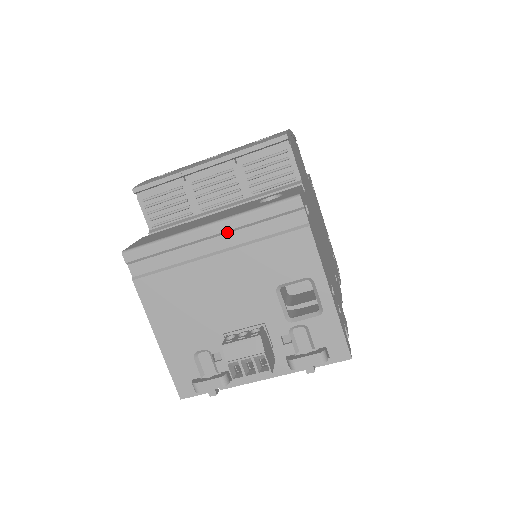
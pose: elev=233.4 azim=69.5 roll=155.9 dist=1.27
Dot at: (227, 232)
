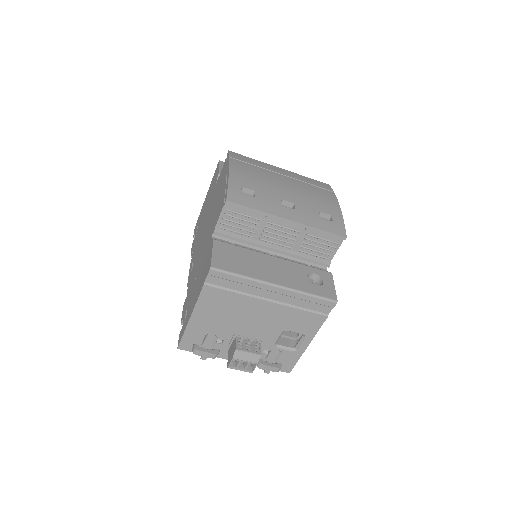
Dot at: (284, 294)
